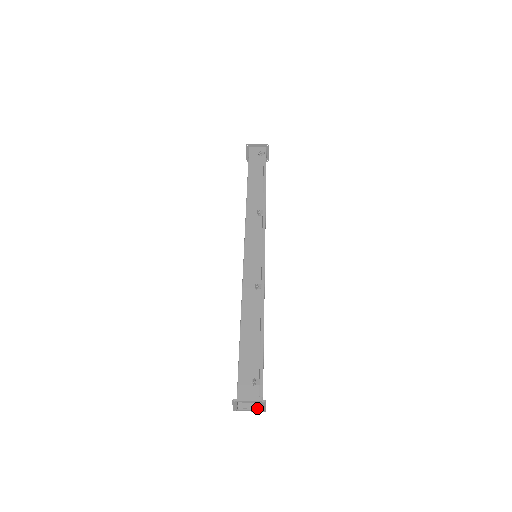
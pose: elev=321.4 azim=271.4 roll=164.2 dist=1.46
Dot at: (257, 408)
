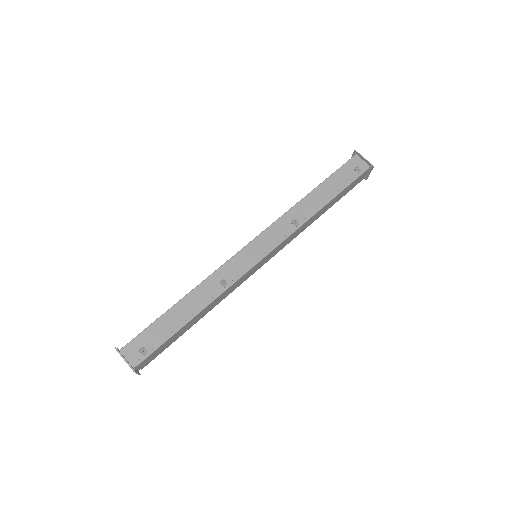
Dot at: occluded
